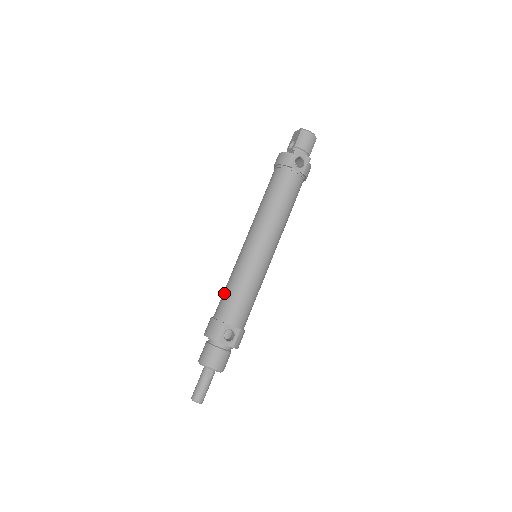
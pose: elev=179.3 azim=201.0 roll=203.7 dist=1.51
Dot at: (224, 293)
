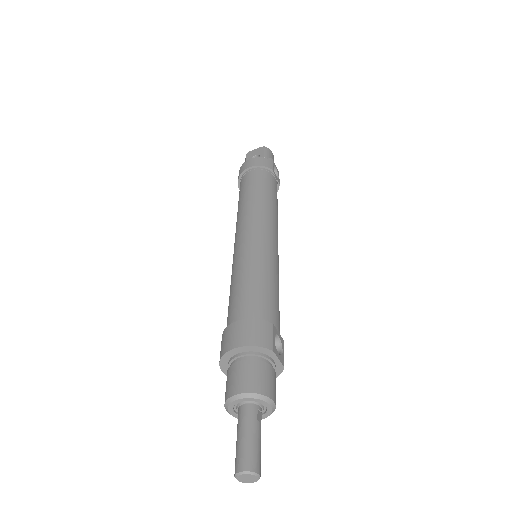
Dot at: (245, 288)
